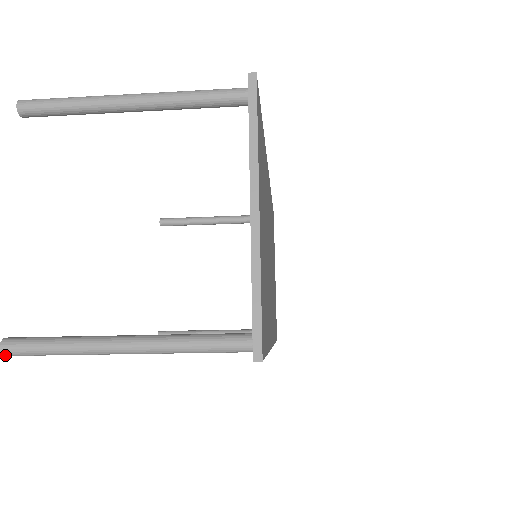
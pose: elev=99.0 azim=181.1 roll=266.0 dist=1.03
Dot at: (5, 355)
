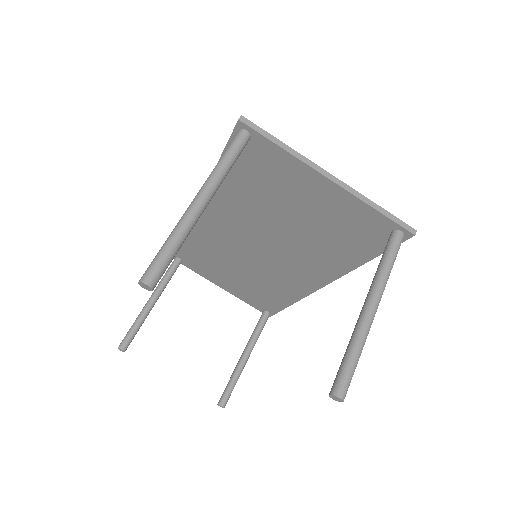
Dot at: occluded
